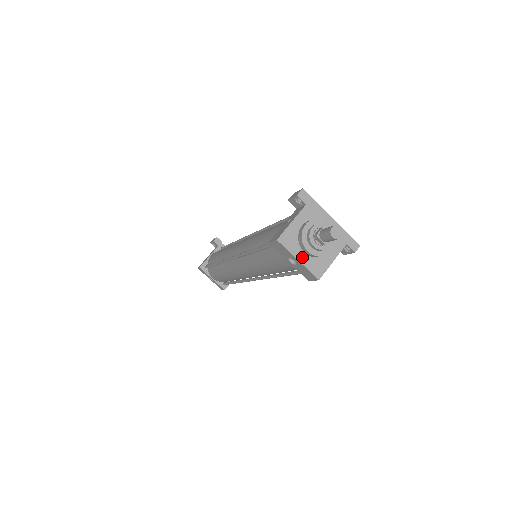
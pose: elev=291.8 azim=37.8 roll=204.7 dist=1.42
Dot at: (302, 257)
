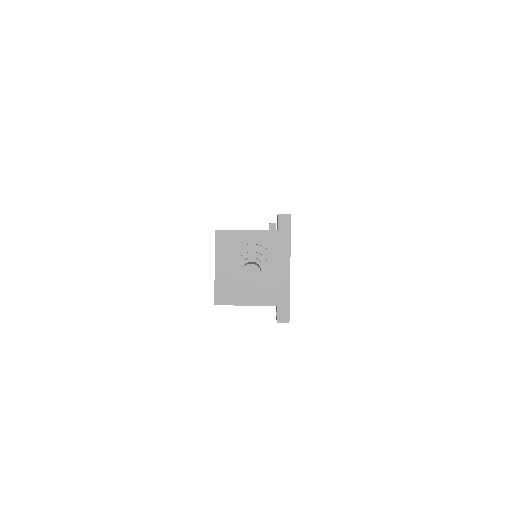
Dot at: (221, 269)
